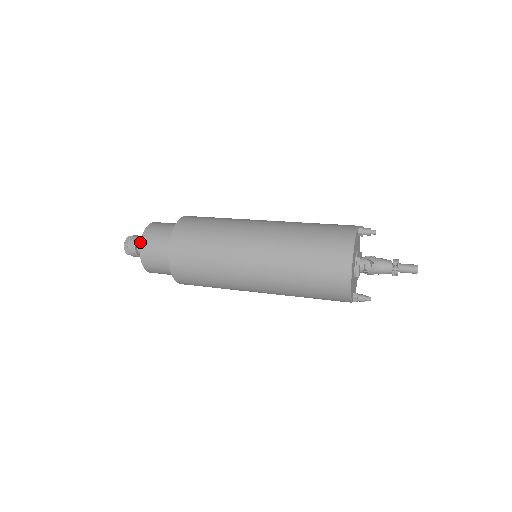
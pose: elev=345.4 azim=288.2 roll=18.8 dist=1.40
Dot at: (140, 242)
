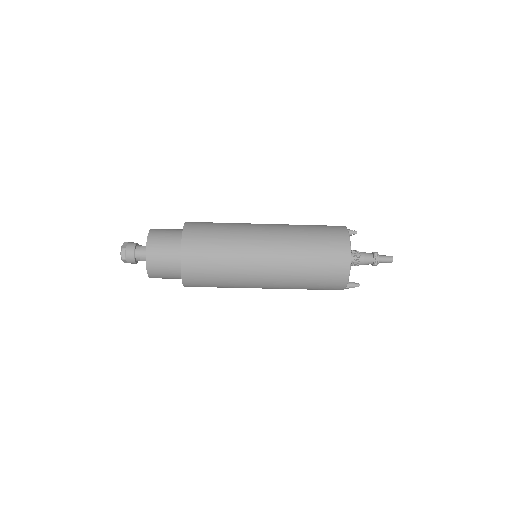
Dot at: occluded
